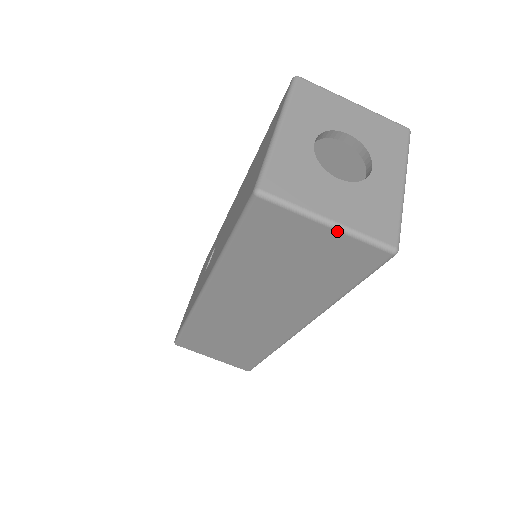
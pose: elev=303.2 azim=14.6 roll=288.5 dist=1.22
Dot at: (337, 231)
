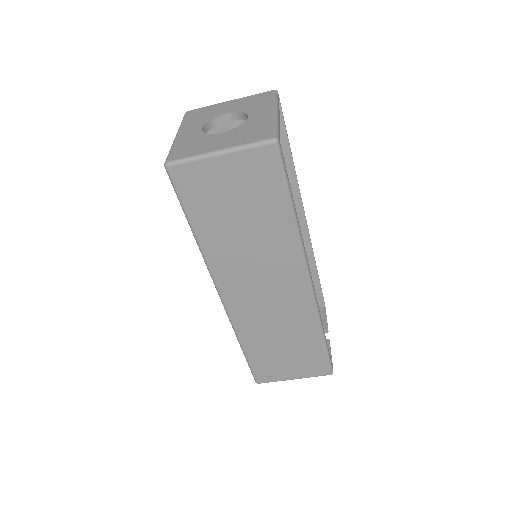
Dot at: (228, 154)
